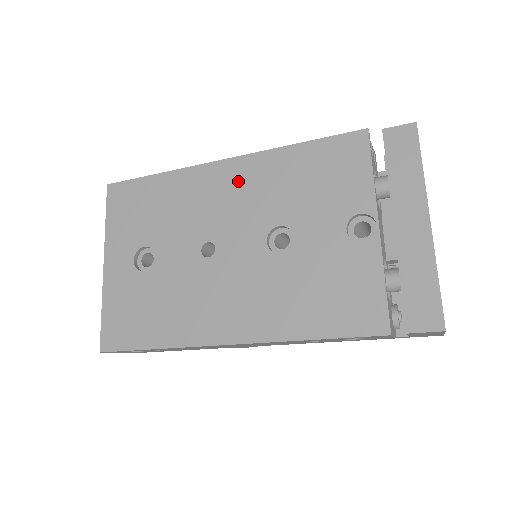
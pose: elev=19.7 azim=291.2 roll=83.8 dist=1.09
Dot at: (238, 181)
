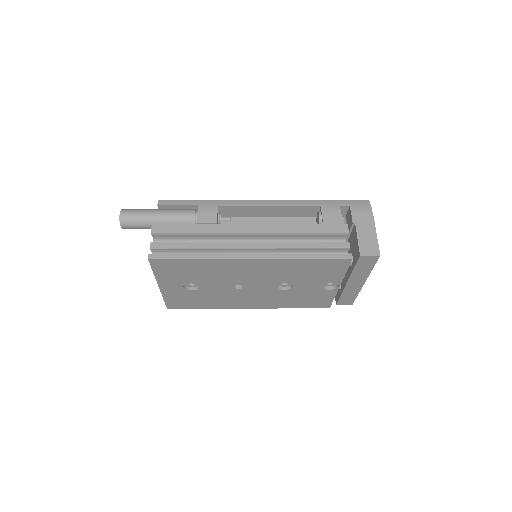
Dot at: (261, 268)
